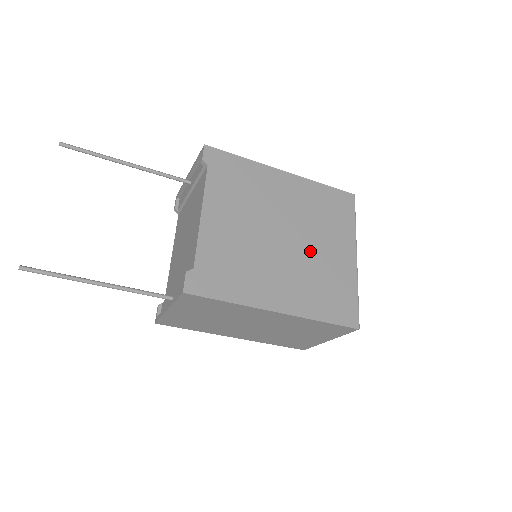
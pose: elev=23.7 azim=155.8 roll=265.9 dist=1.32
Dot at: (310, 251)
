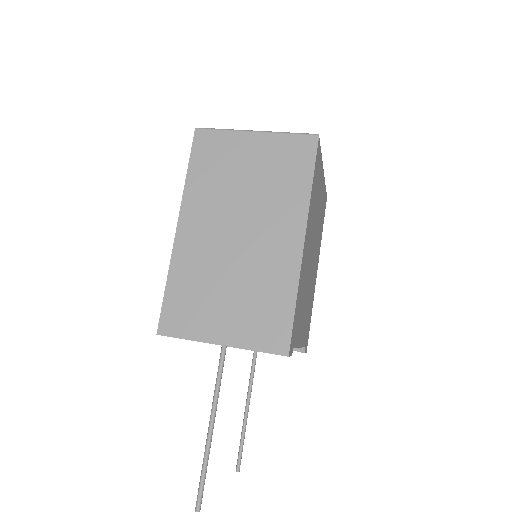
Dot at: (317, 229)
